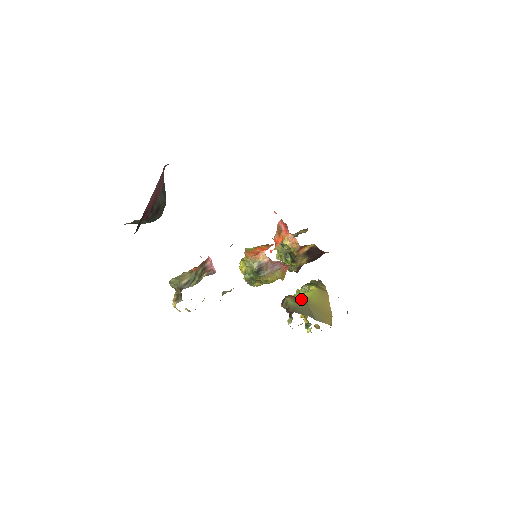
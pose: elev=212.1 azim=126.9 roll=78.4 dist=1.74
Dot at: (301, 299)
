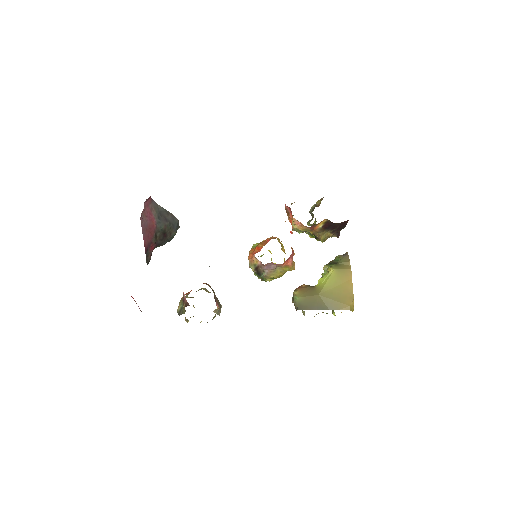
Dot at: (313, 288)
